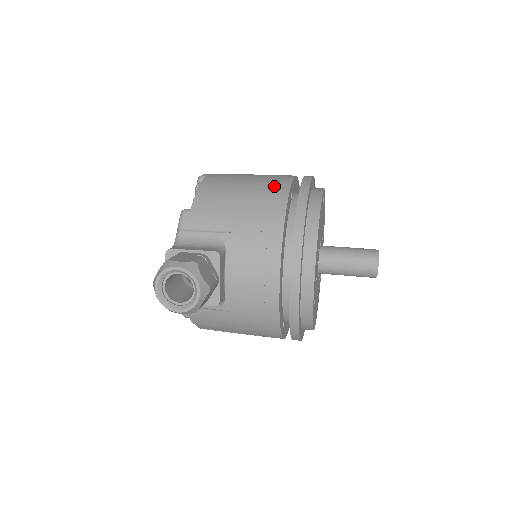
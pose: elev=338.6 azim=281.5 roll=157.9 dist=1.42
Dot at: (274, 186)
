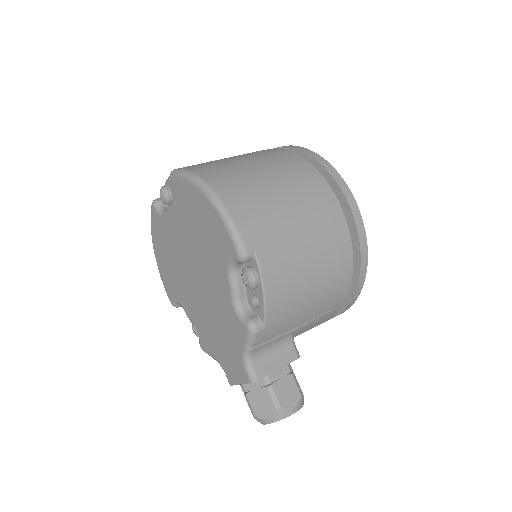
Dot at: (339, 255)
